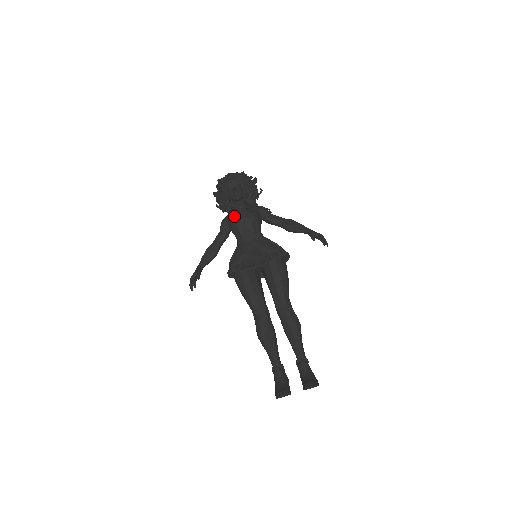
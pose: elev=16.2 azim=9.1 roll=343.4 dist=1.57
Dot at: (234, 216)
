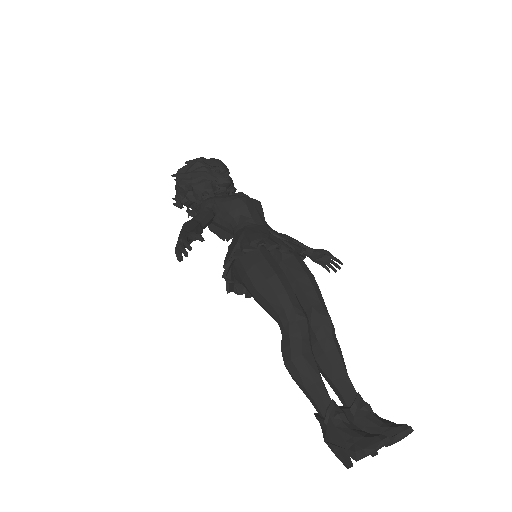
Dot at: (233, 195)
